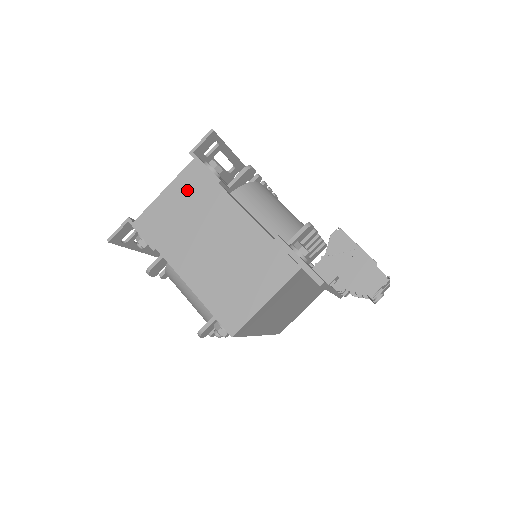
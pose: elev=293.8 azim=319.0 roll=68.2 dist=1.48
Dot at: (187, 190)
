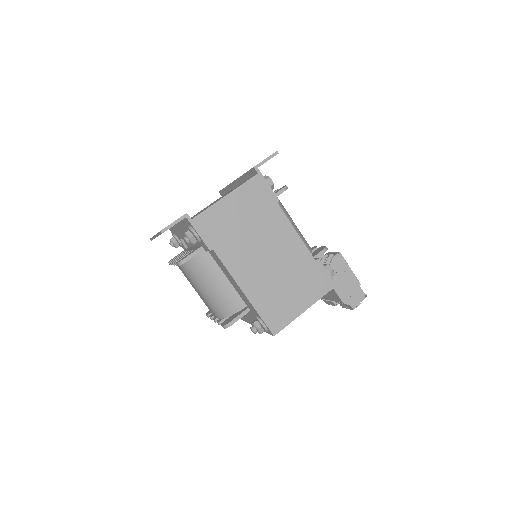
Dot at: (249, 201)
